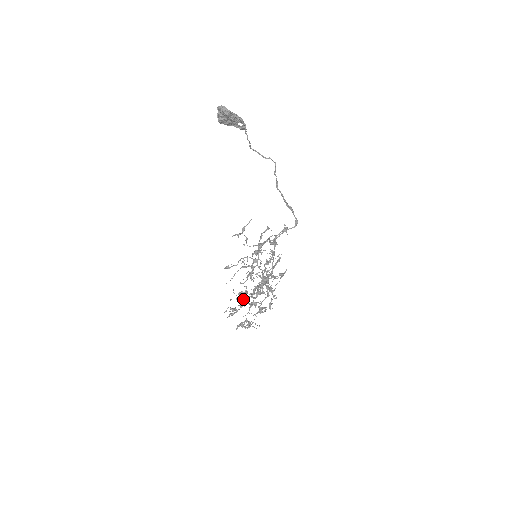
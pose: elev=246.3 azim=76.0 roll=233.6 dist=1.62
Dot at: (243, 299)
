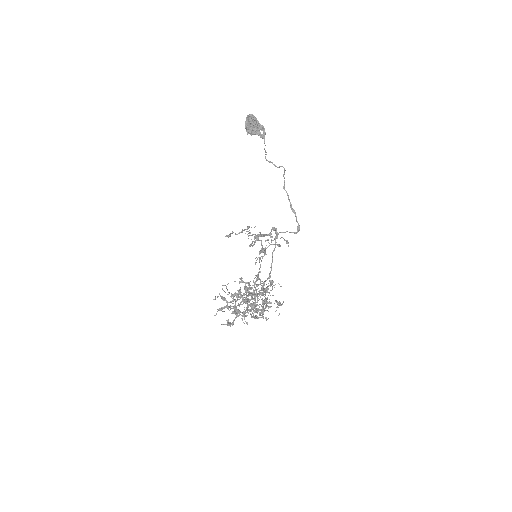
Dot at: (235, 304)
